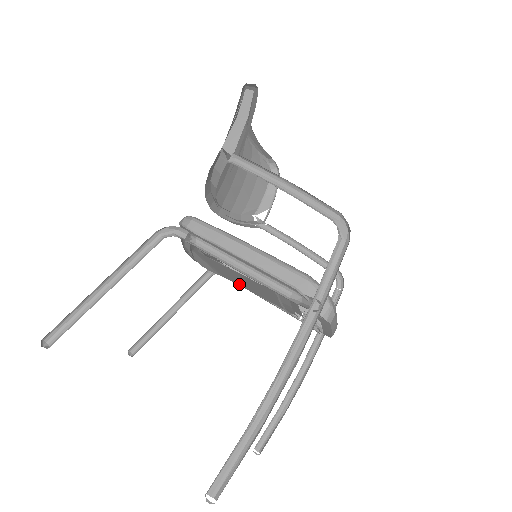
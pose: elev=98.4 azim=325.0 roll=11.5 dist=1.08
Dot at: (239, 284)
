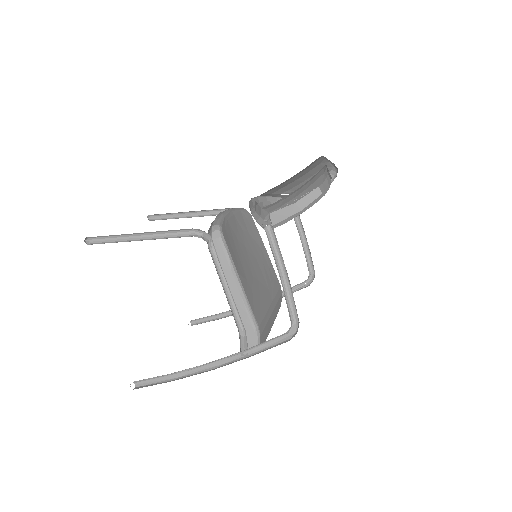
Dot at: occluded
